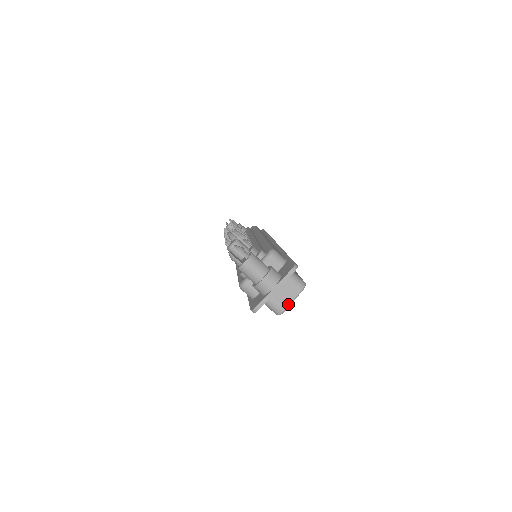
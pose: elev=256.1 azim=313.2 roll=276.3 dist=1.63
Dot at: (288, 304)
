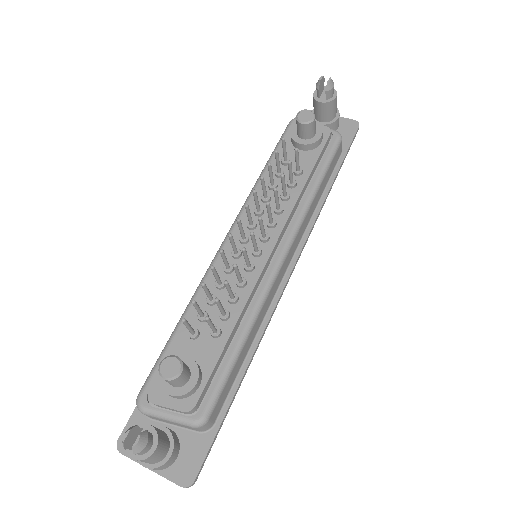
Dot at: occluded
